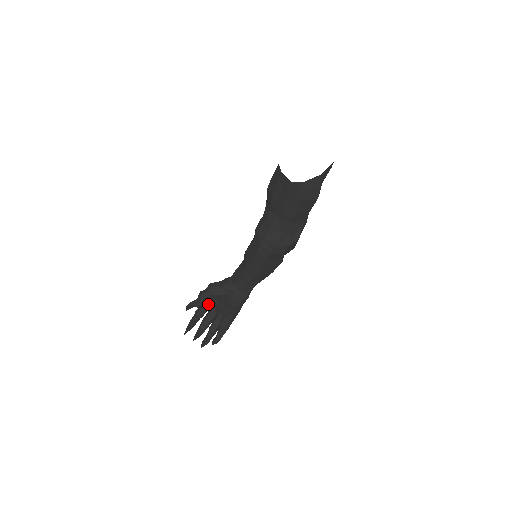
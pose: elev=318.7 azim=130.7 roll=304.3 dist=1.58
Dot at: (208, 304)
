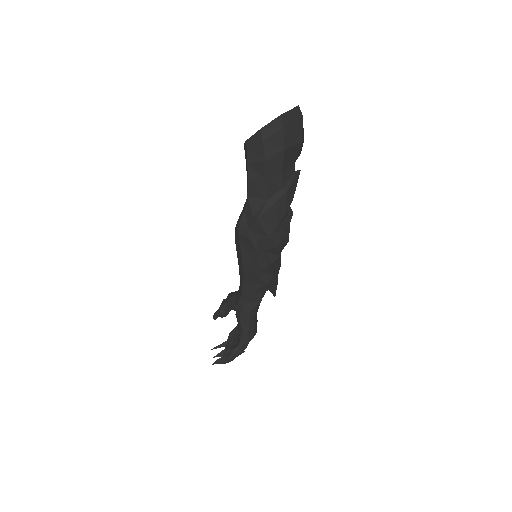
Dot at: occluded
